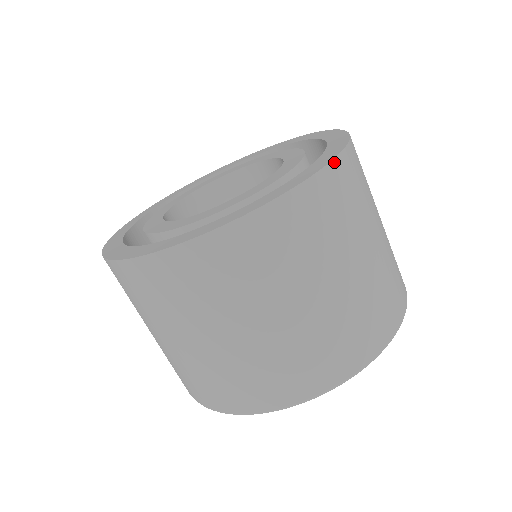
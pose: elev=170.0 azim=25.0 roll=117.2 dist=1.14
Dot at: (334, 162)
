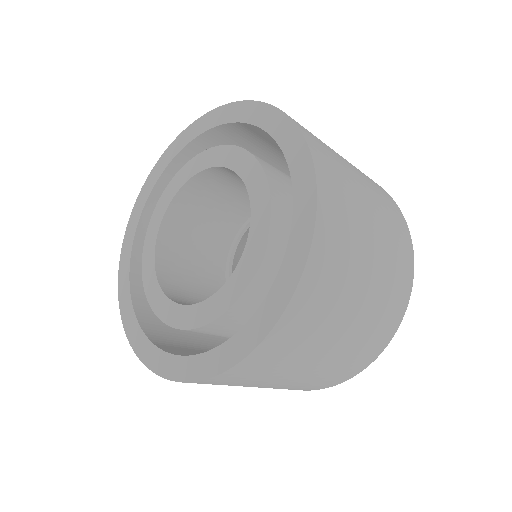
Dot at: (318, 180)
